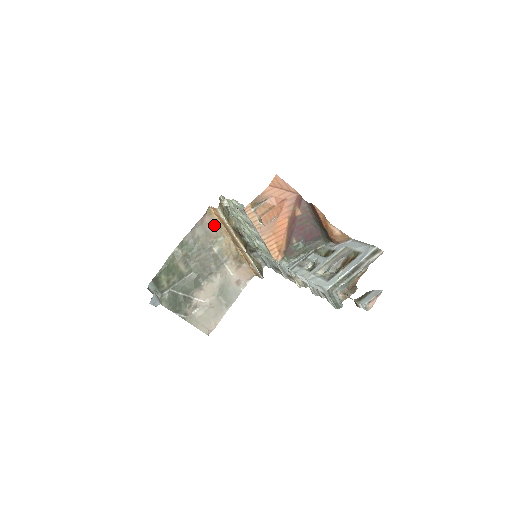
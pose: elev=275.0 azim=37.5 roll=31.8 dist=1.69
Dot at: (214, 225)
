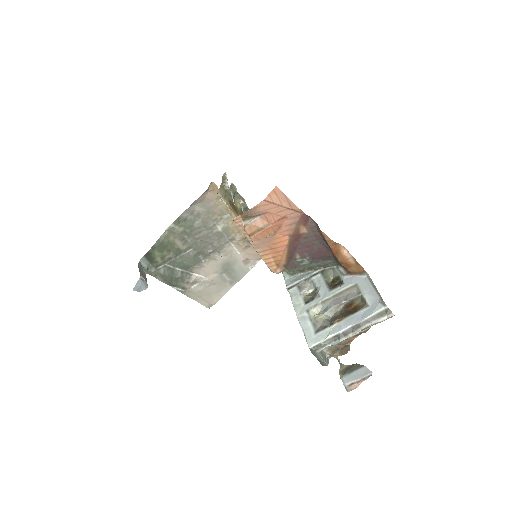
Dot at: (219, 201)
